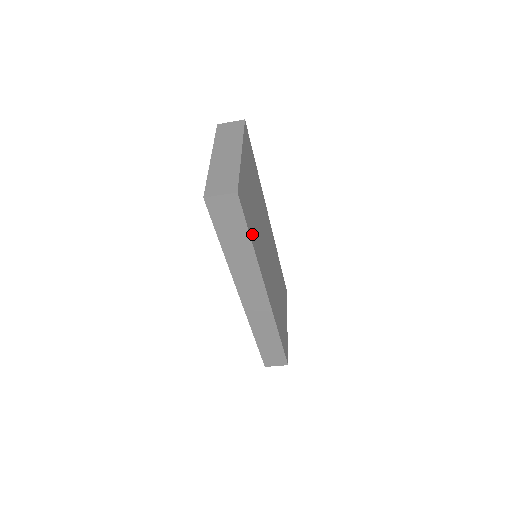
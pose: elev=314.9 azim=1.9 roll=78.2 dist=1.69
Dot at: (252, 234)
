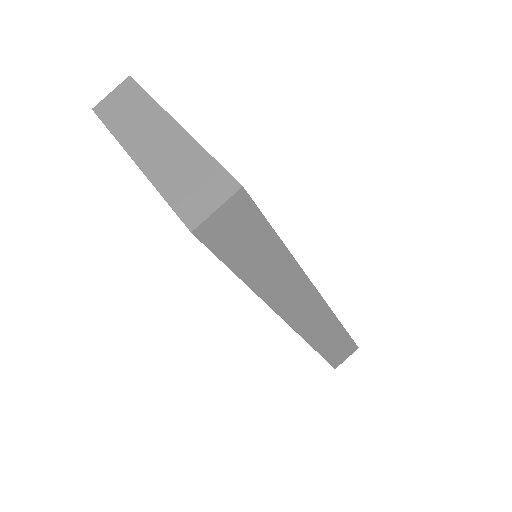
Dot at: occluded
